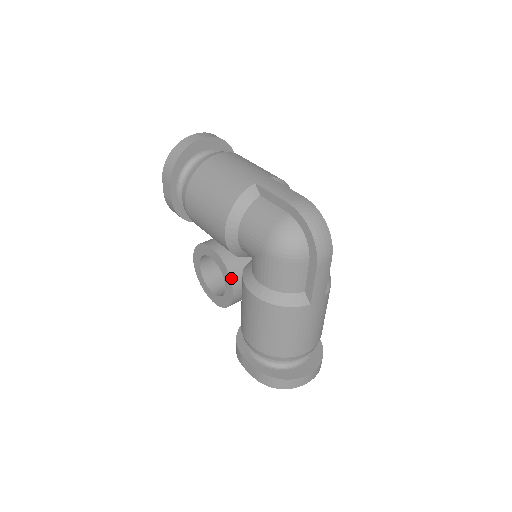
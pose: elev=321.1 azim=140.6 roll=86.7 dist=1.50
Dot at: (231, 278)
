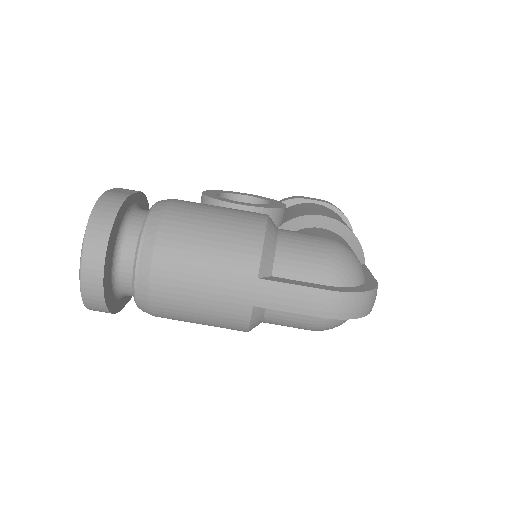
Dot at: occluded
